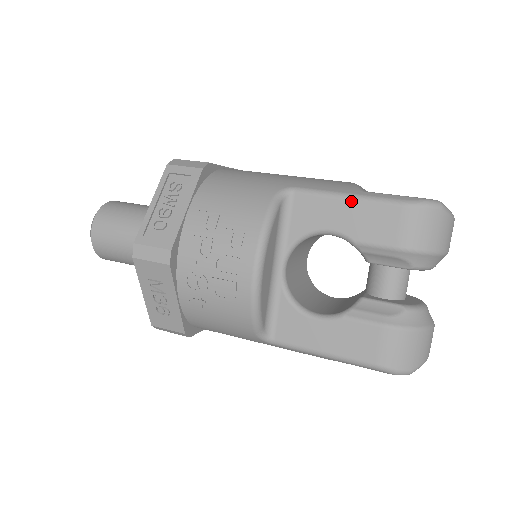
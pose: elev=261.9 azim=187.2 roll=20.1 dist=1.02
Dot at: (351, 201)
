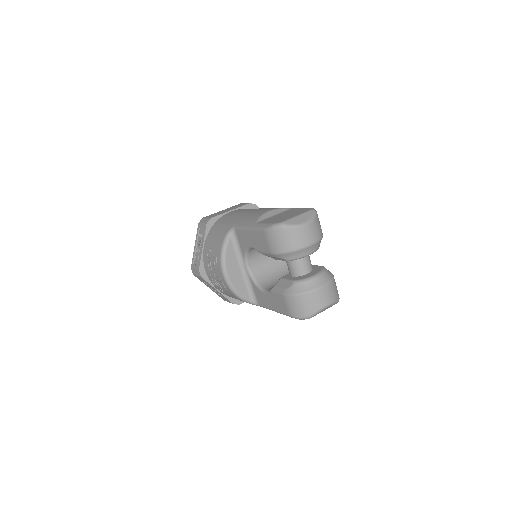
Dot at: (250, 231)
